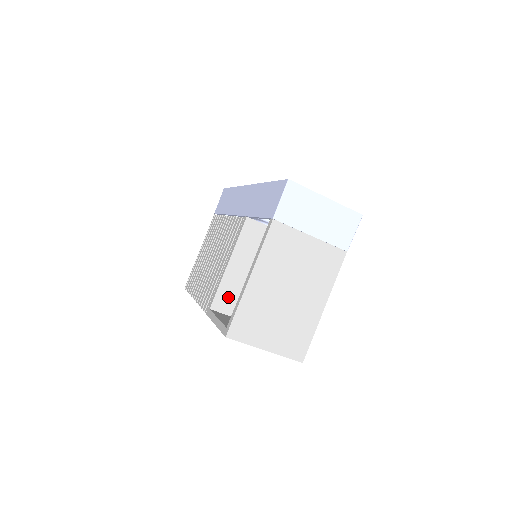
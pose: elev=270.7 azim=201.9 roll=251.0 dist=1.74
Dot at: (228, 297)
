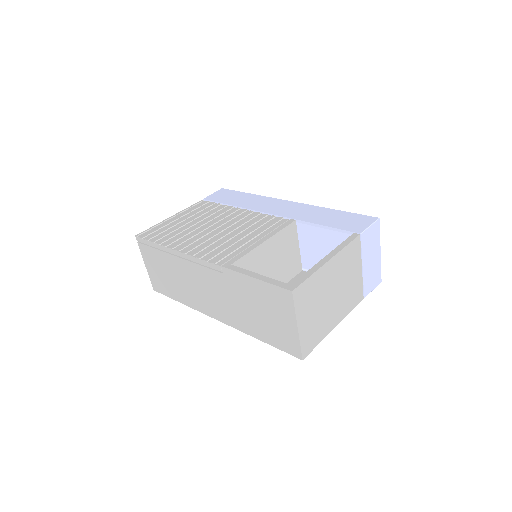
Dot at: (246, 267)
